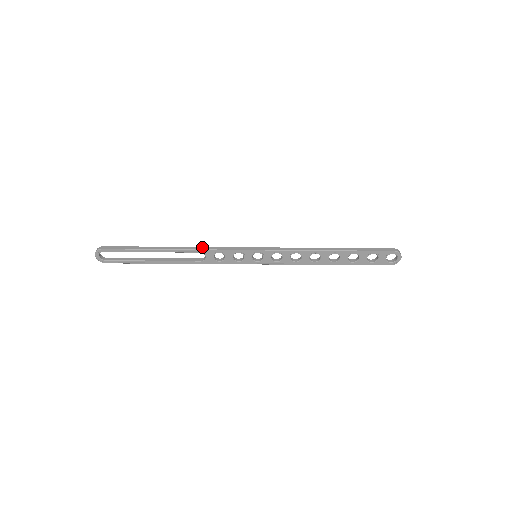
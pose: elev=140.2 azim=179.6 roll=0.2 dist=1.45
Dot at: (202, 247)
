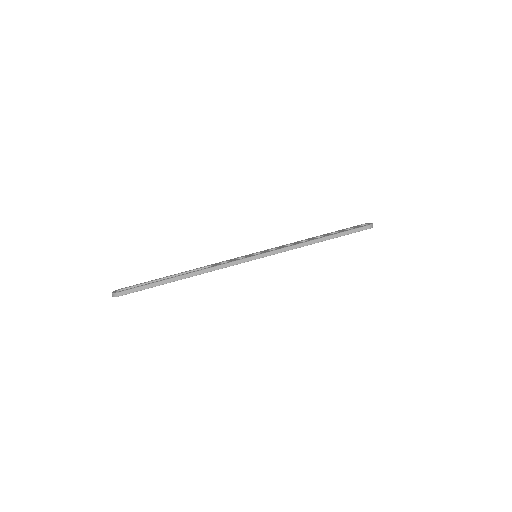
Dot at: (211, 268)
